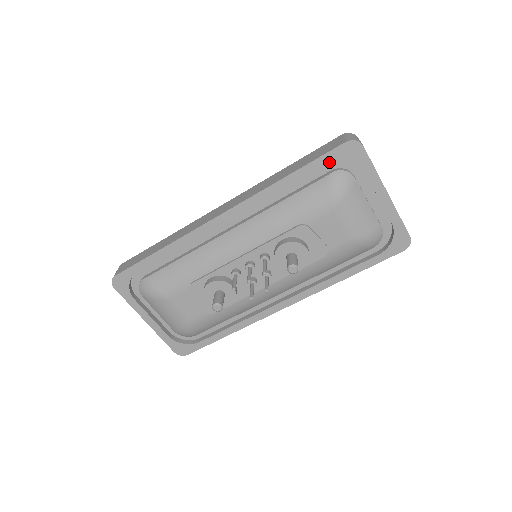
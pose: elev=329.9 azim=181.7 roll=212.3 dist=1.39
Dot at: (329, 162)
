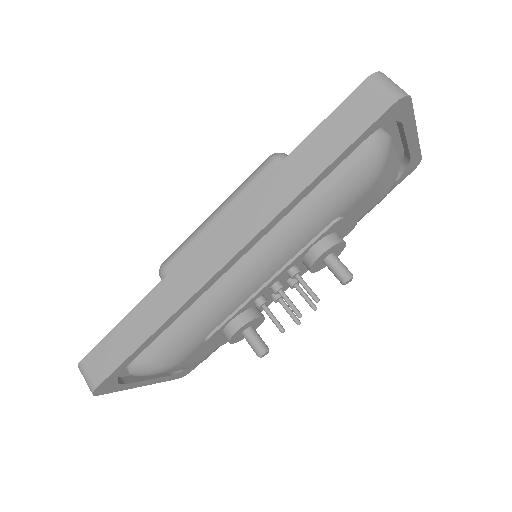
Dot at: (368, 136)
